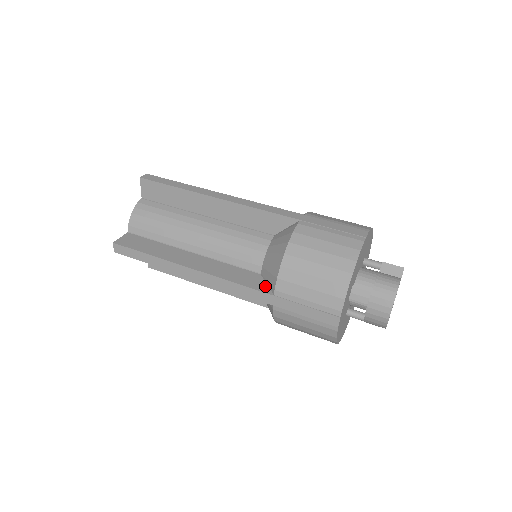
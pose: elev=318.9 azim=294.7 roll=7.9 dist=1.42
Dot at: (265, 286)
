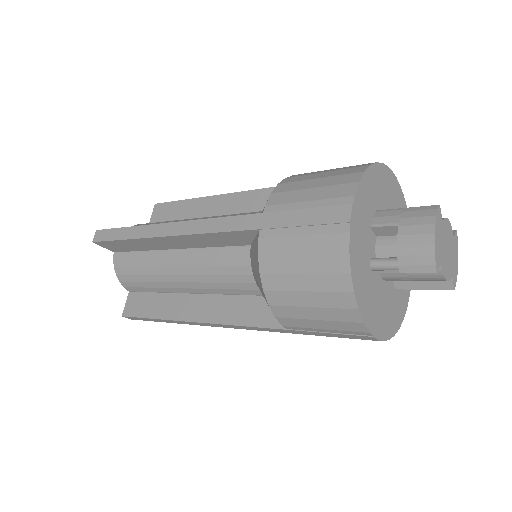
Dot at: occluded
